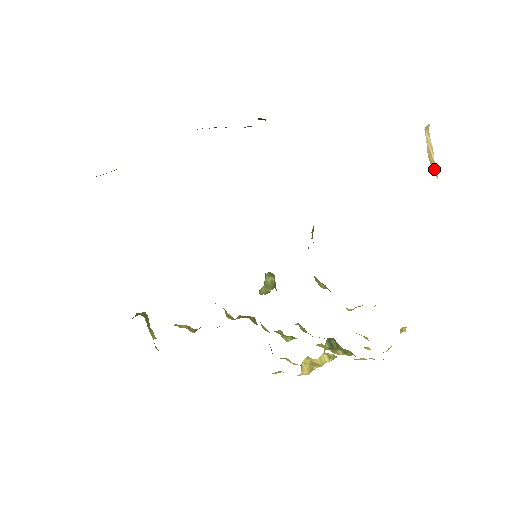
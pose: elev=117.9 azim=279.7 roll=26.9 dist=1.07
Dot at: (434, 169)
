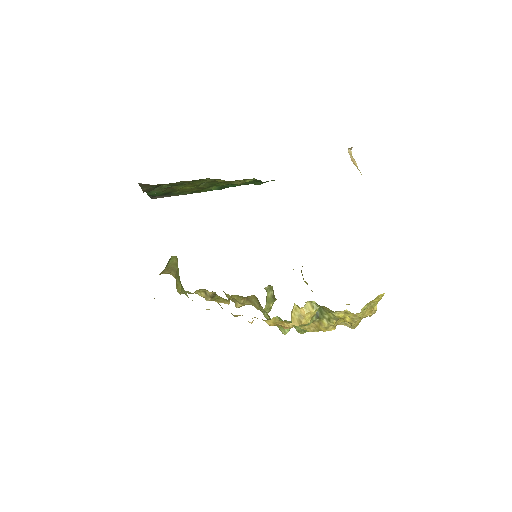
Dot at: occluded
